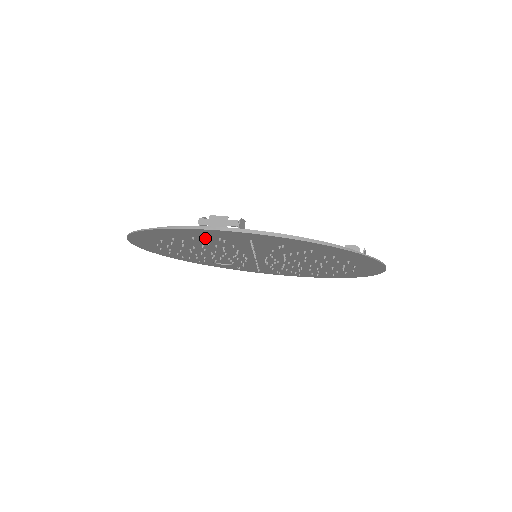
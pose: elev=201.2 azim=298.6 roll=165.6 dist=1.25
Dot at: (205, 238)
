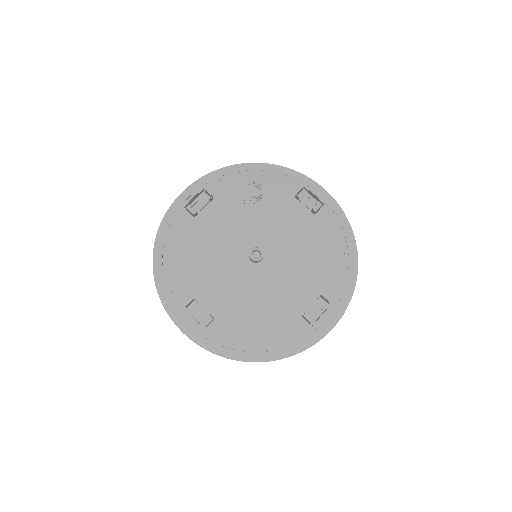
Dot at: (194, 302)
